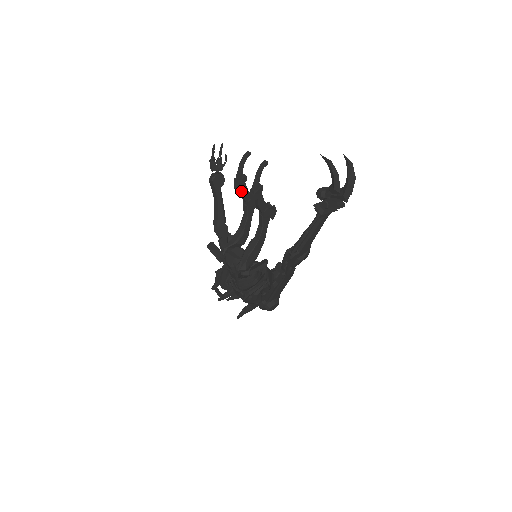
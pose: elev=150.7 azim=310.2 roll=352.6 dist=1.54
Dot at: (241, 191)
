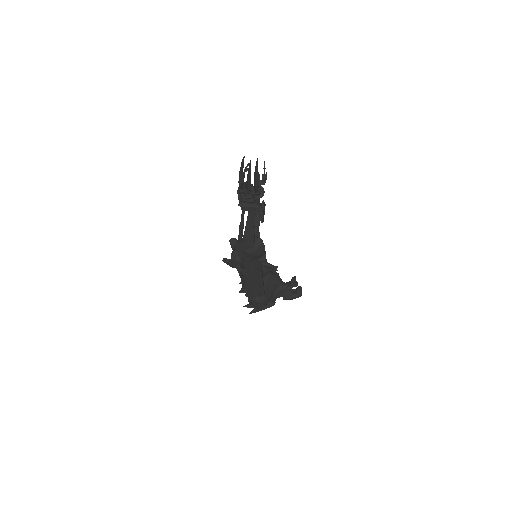
Dot at: occluded
